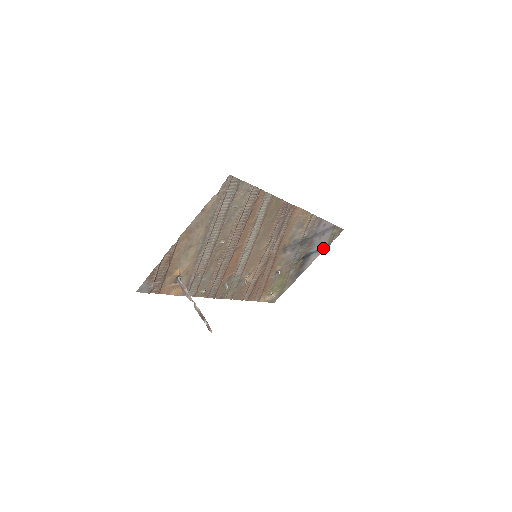
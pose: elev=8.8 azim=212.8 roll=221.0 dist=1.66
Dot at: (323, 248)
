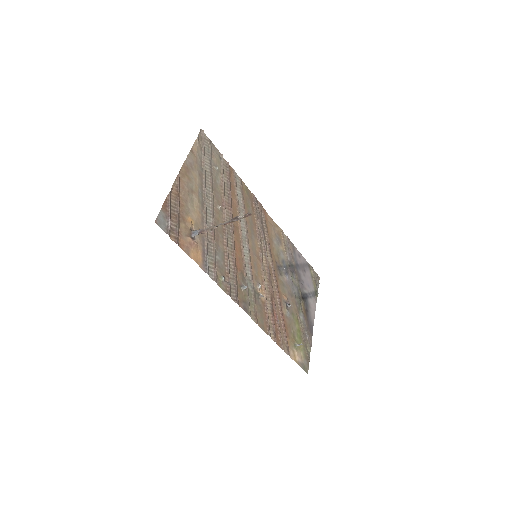
Dot at: (314, 296)
